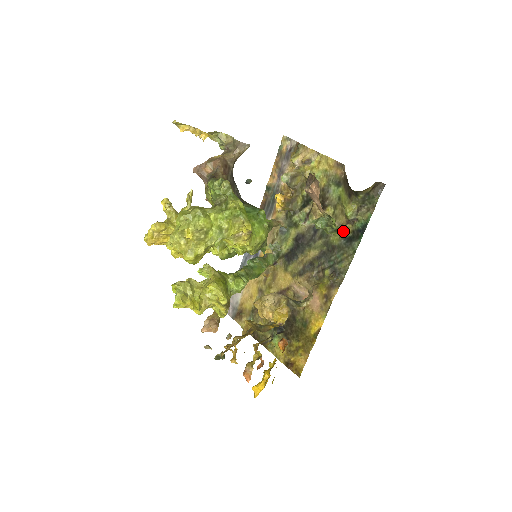
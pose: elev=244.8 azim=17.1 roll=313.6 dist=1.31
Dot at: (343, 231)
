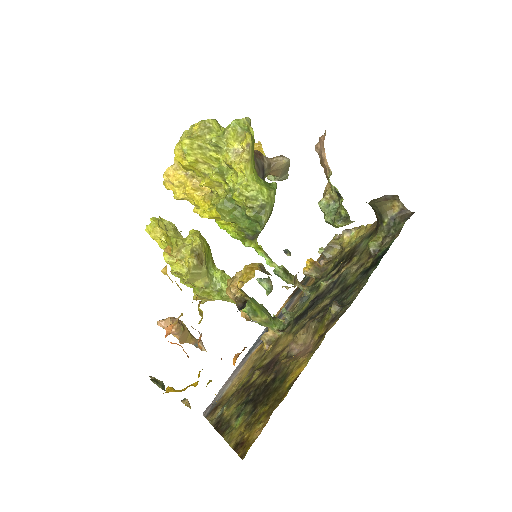
Dot at: (362, 267)
